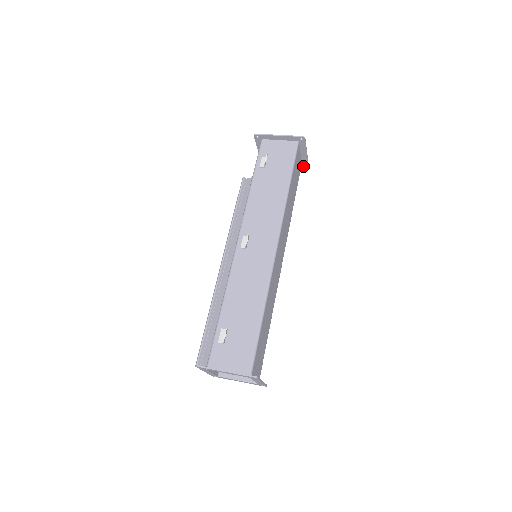
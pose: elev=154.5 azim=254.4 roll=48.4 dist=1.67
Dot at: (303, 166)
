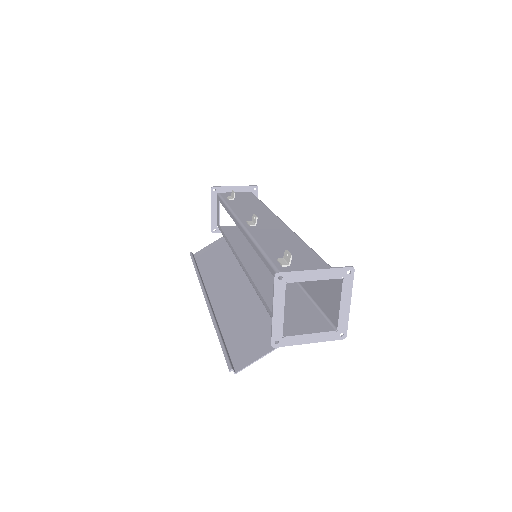
Dot at: occluded
